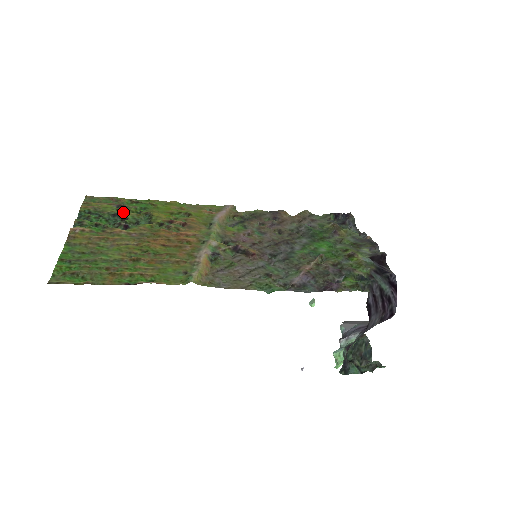
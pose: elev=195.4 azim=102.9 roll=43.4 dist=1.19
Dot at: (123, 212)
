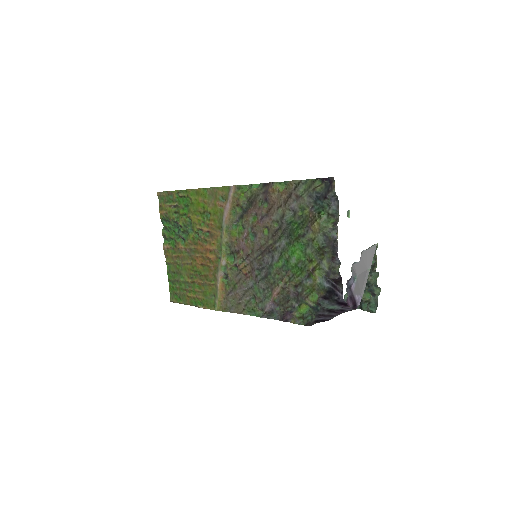
Dot at: (178, 217)
